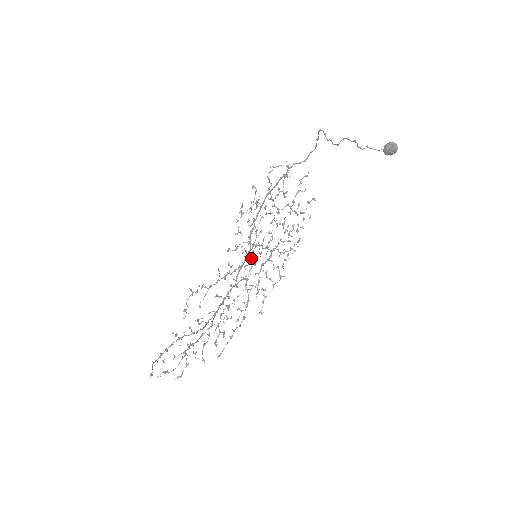
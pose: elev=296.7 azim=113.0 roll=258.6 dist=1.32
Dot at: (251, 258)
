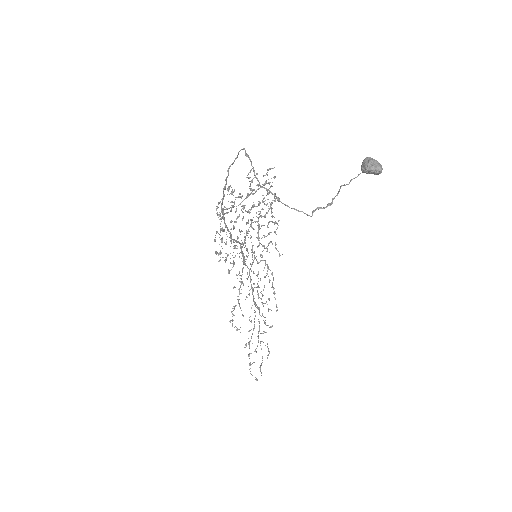
Dot at: (247, 249)
